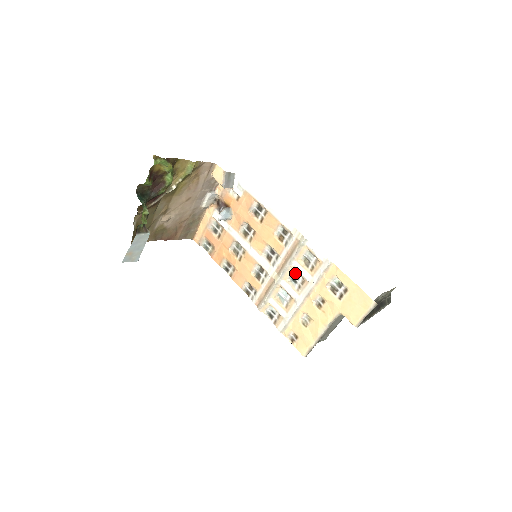
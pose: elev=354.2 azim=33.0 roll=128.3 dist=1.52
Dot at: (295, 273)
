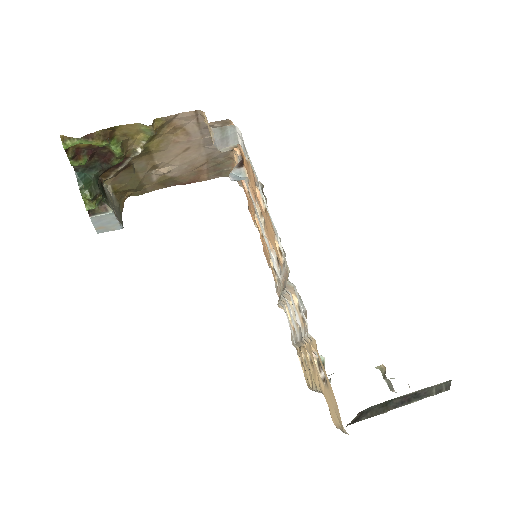
Dot at: occluded
